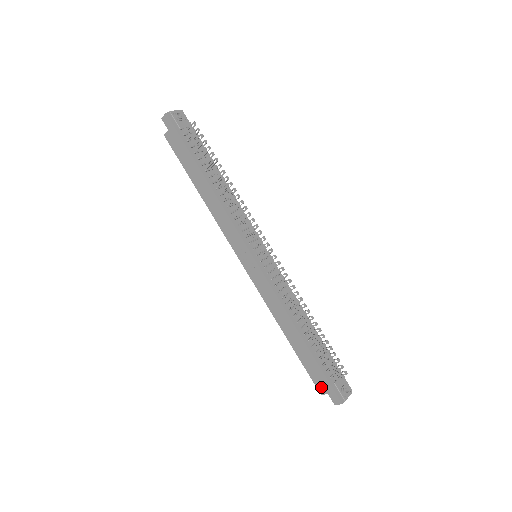
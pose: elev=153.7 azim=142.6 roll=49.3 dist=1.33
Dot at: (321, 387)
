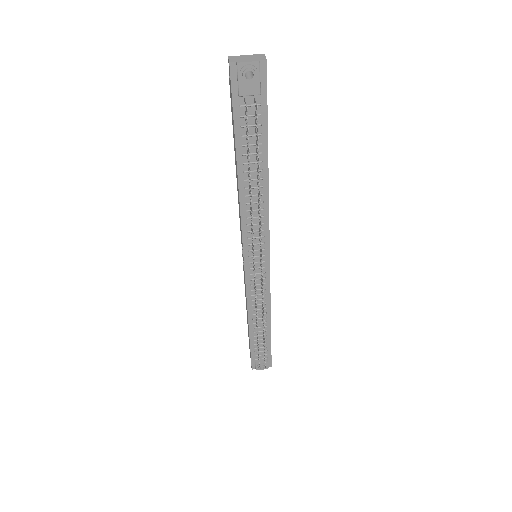
Dot at: occluded
